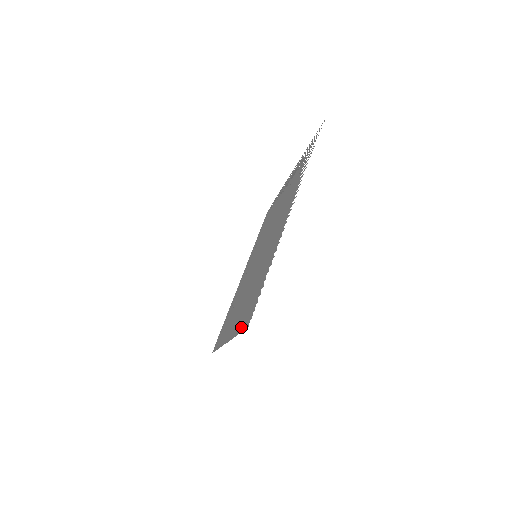
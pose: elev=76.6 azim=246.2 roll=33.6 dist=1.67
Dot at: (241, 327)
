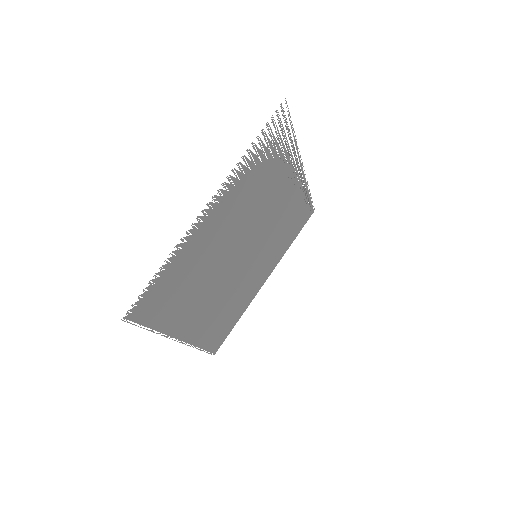
Dot at: (153, 318)
